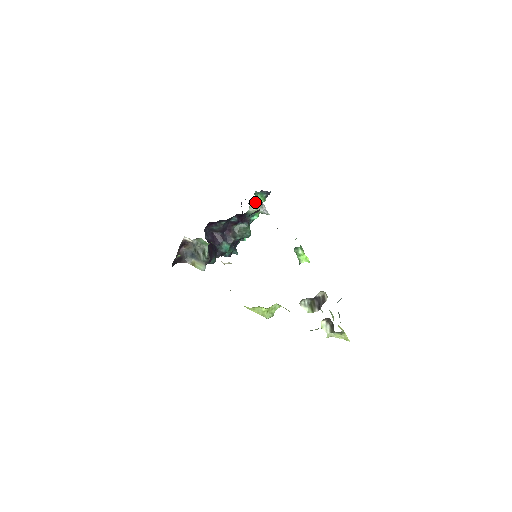
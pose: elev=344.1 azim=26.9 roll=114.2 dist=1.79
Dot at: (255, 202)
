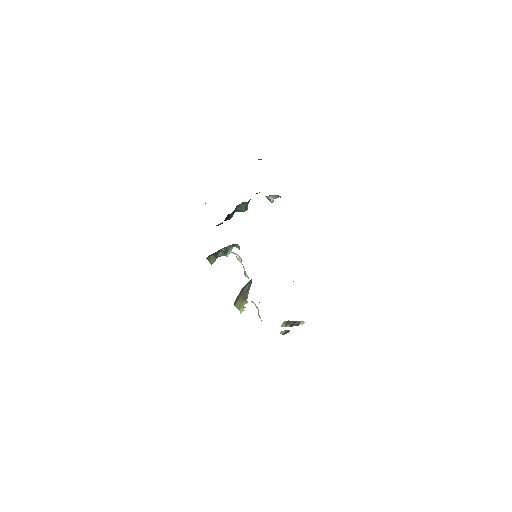
Dot at: (276, 195)
